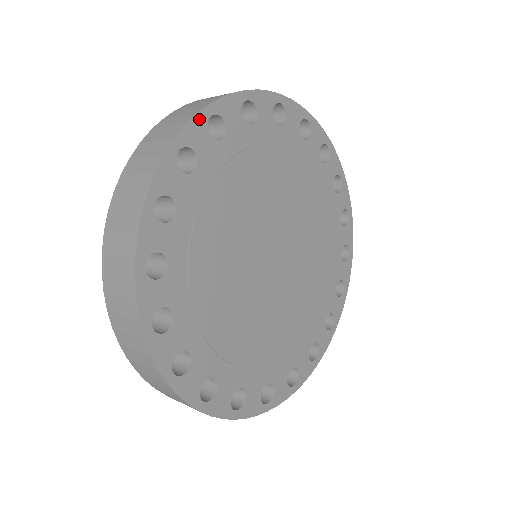
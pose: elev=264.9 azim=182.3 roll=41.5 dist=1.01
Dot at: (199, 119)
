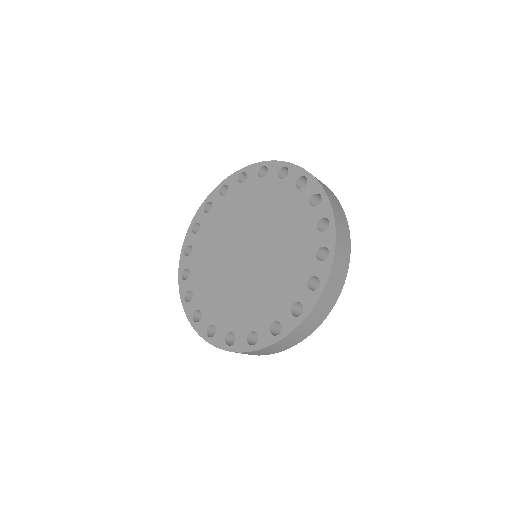
Dot at: (333, 302)
